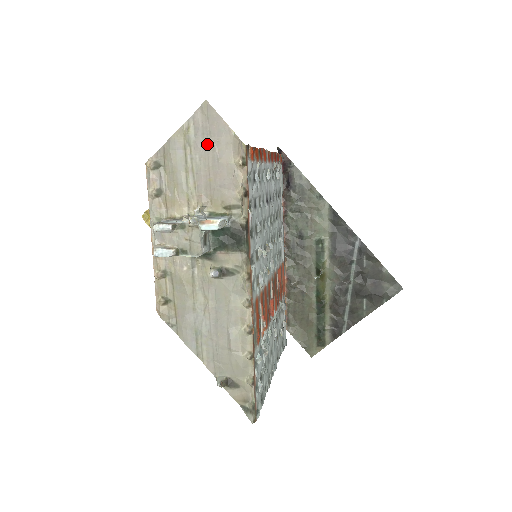
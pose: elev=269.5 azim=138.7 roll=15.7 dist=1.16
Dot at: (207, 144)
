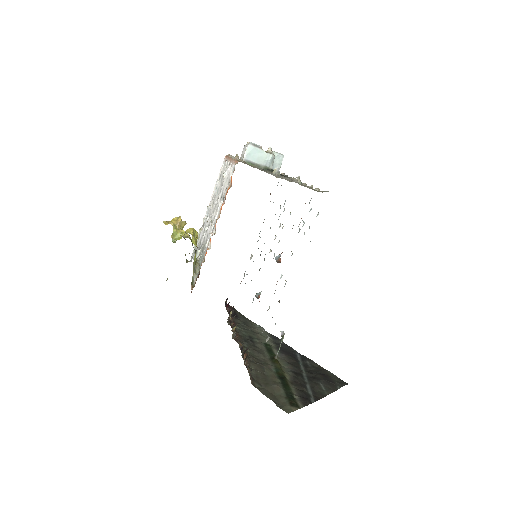
Dot at: occluded
